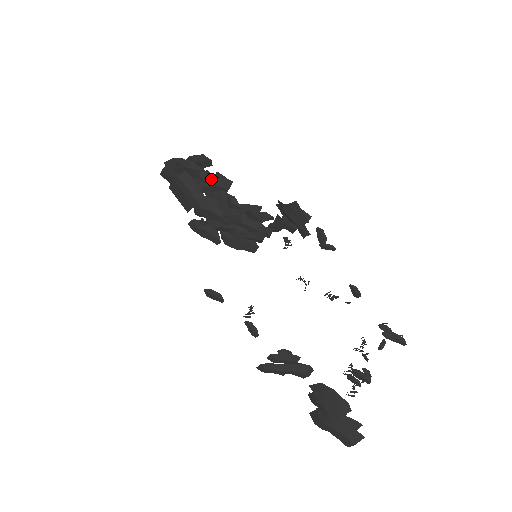
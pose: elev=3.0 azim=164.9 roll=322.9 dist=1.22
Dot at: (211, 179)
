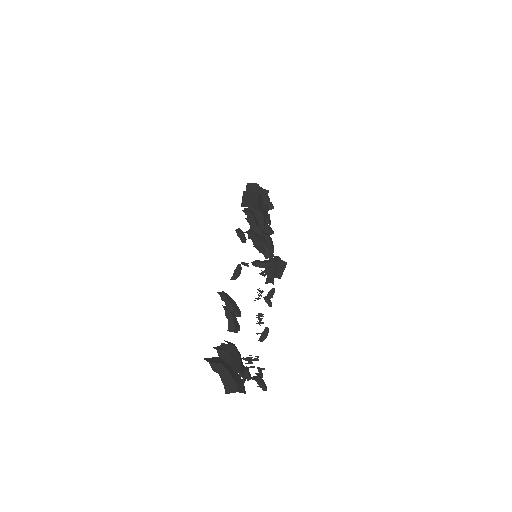
Dot at: (266, 212)
